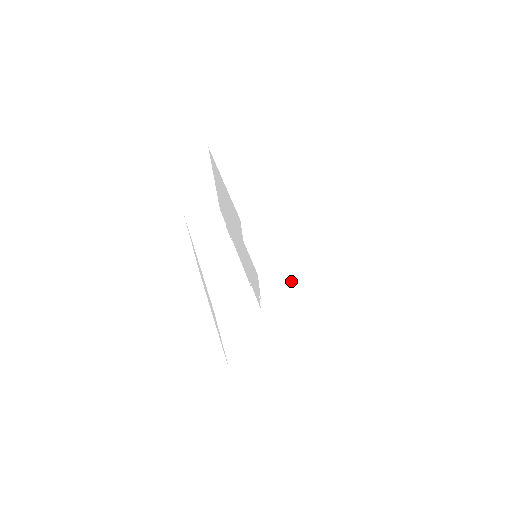
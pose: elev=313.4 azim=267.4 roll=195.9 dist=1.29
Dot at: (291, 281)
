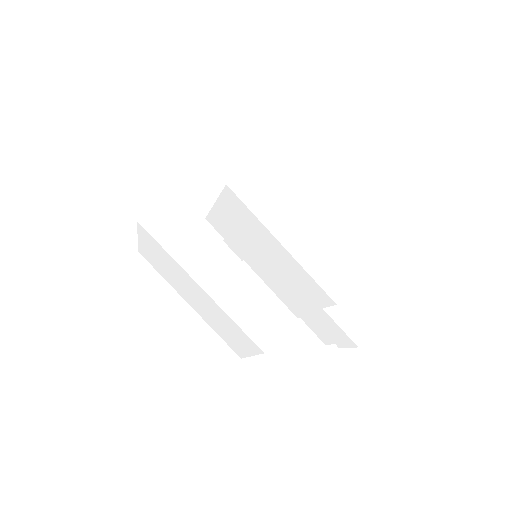
Dot at: occluded
